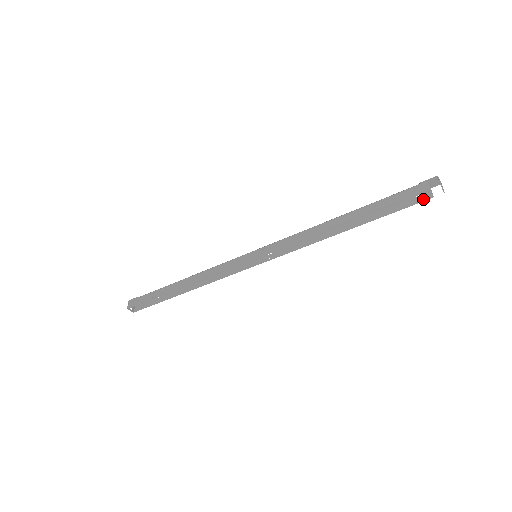
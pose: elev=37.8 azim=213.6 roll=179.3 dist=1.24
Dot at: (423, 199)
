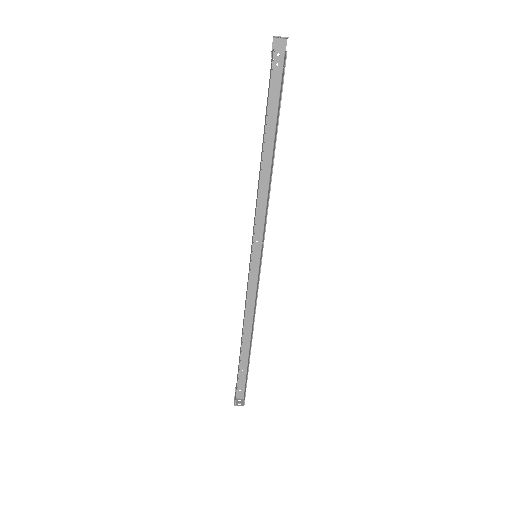
Dot at: (284, 63)
